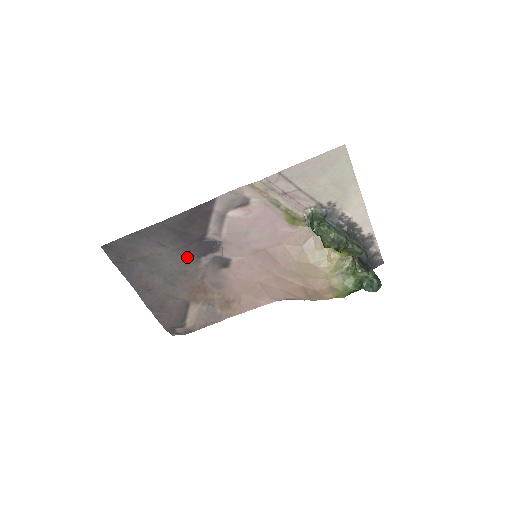
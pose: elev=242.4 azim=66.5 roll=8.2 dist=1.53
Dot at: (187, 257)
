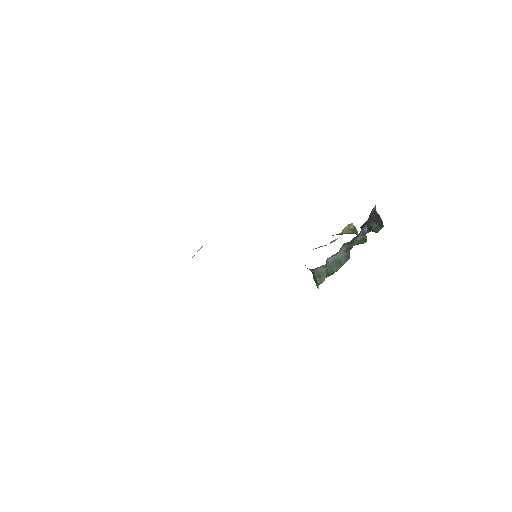
Dot at: occluded
